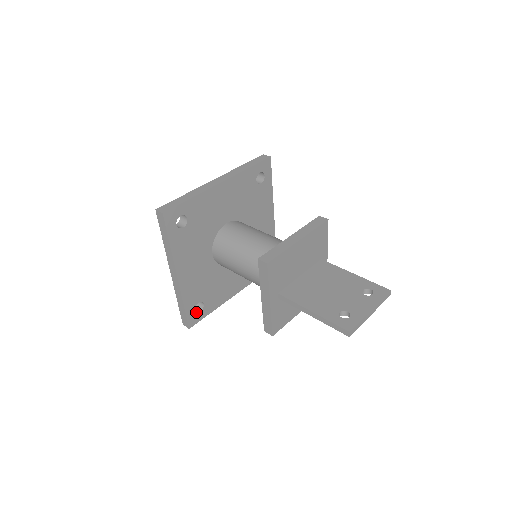
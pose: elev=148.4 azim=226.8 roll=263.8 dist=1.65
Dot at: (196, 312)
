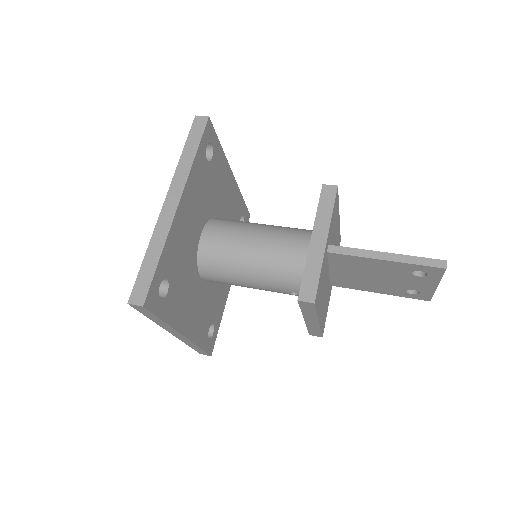
Dot at: (156, 293)
